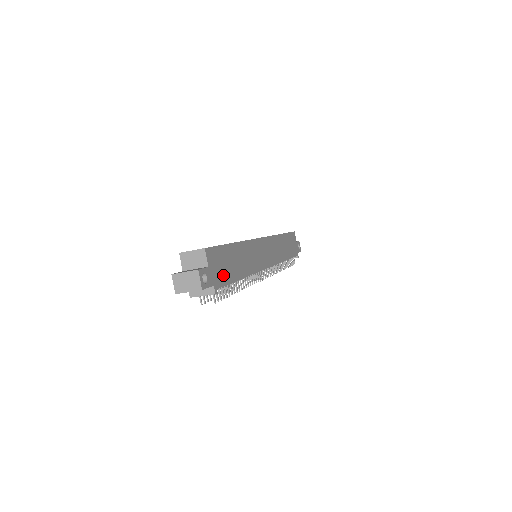
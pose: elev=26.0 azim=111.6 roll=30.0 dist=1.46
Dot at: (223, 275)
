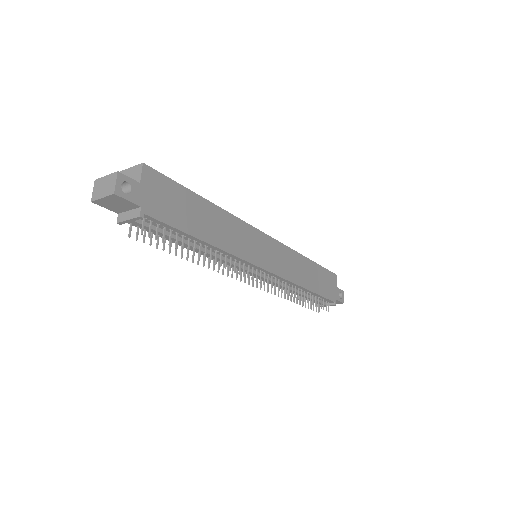
Dot at: (167, 211)
